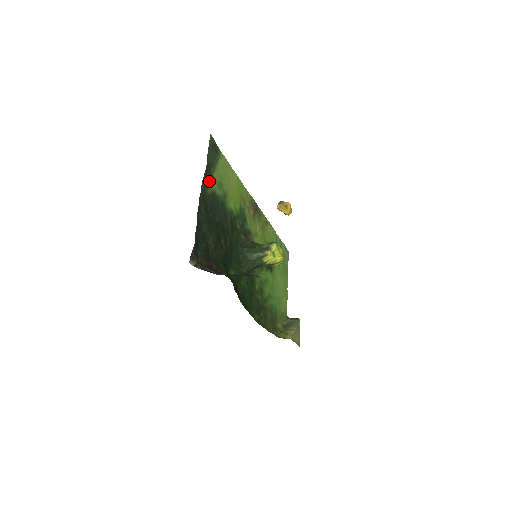
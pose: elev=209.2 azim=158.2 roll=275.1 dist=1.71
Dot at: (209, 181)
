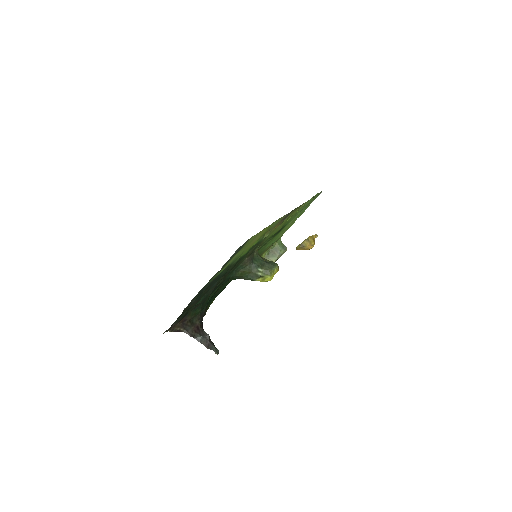
Dot at: (216, 274)
